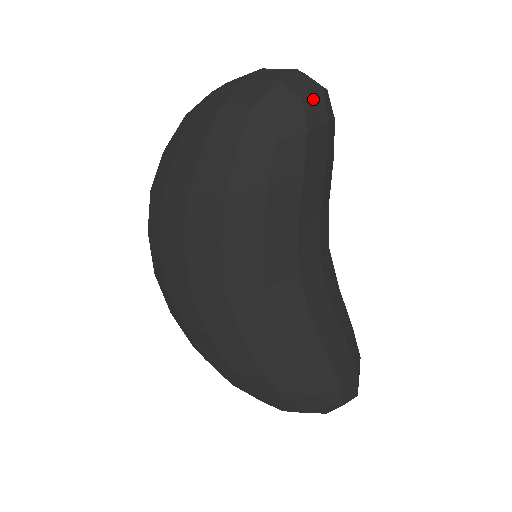
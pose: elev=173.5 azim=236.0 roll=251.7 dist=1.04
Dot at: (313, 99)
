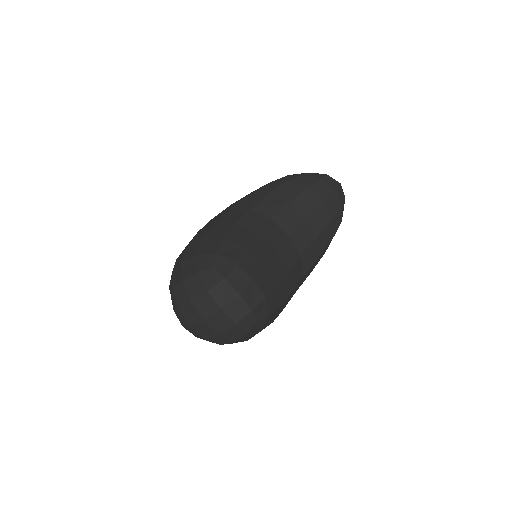
Dot at: (333, 180)
